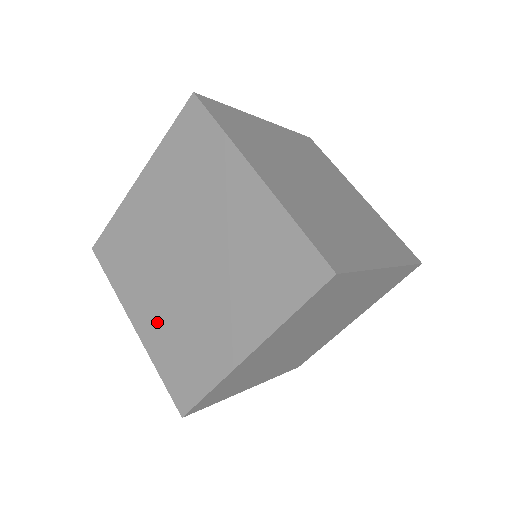
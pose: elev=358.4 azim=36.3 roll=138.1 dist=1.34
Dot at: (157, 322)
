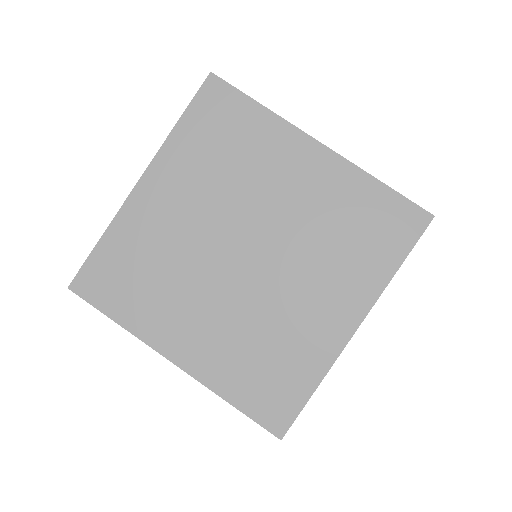
Dot at: (214, 342)
